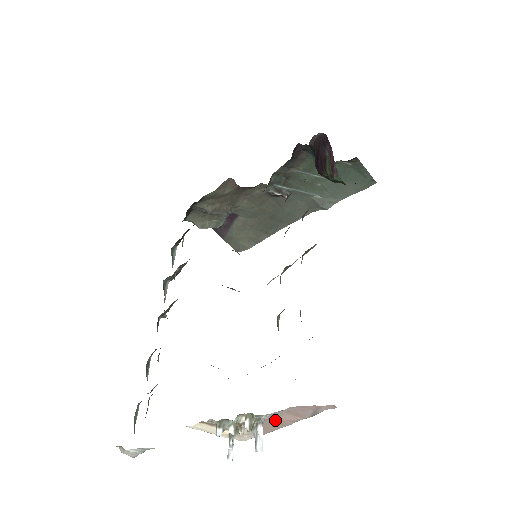
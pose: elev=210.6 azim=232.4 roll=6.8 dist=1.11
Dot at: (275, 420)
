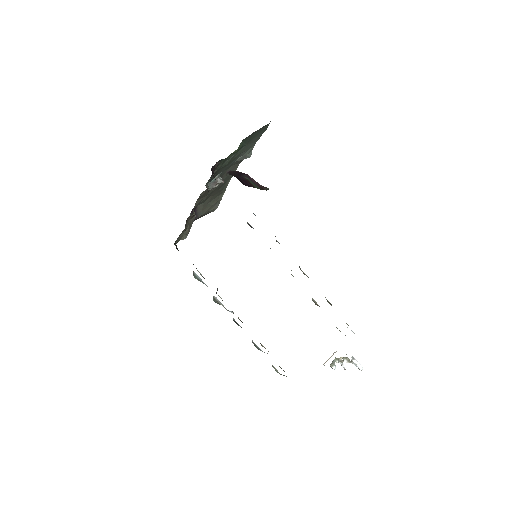
Dot at: occluded
